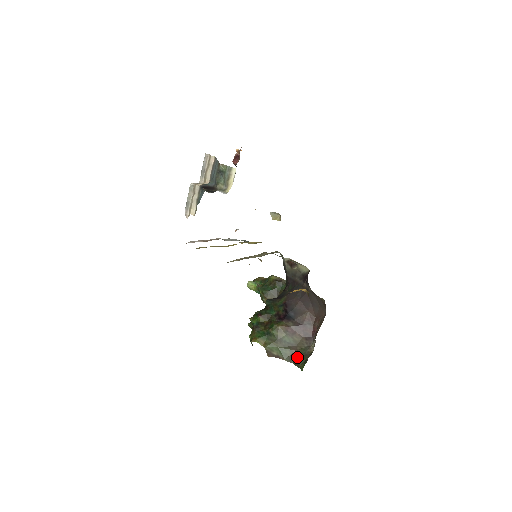
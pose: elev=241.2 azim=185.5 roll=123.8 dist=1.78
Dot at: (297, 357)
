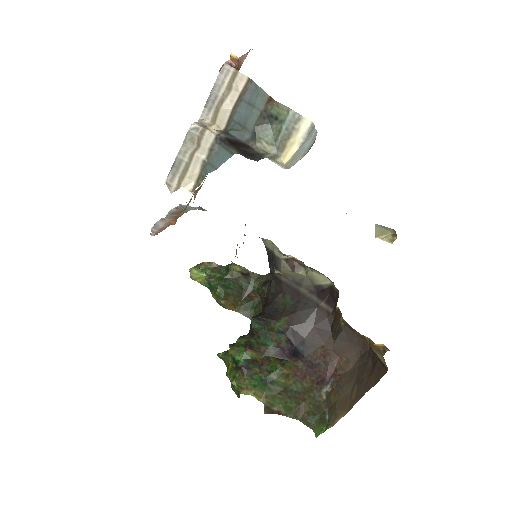
Dot at: (307, 412)
